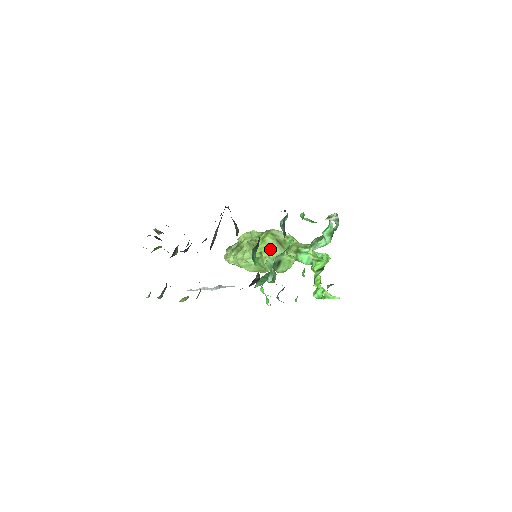
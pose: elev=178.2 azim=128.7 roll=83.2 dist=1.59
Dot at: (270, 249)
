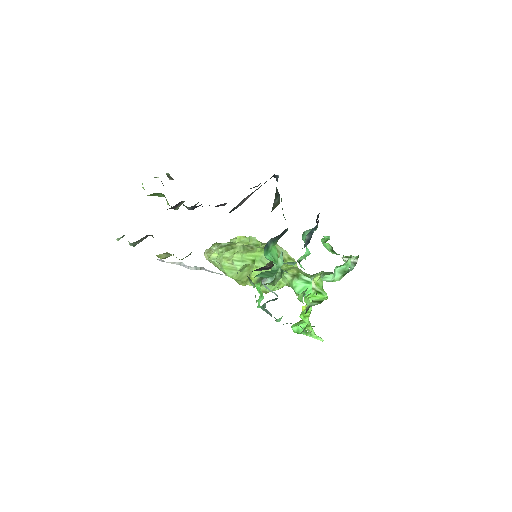
Dot at: (266, 261)
